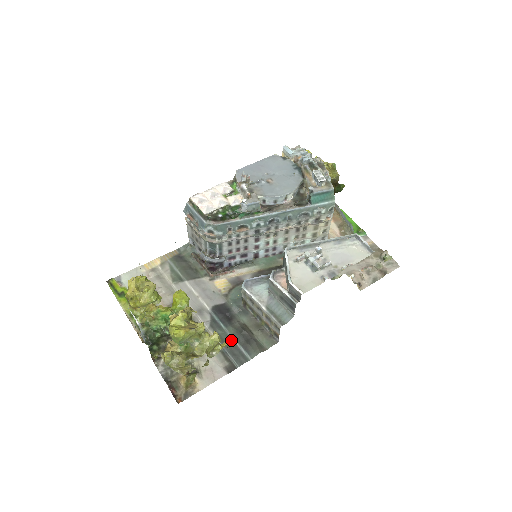
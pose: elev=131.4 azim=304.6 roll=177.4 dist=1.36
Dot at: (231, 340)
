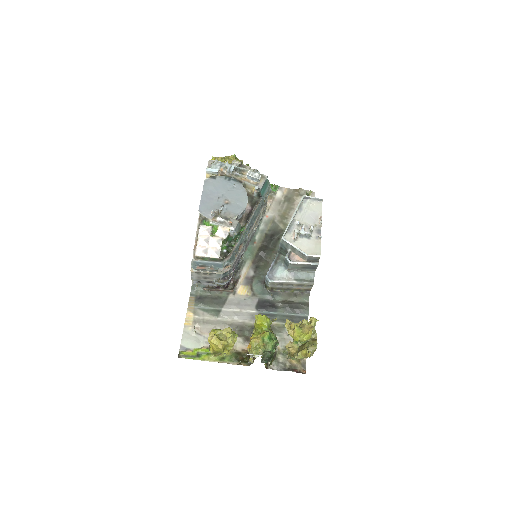
Dot at: (288, 316)
